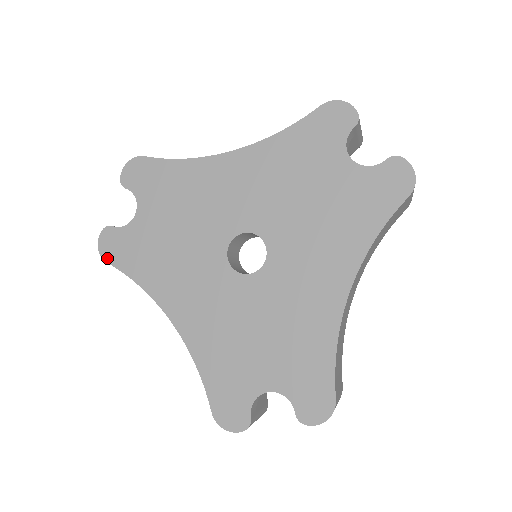
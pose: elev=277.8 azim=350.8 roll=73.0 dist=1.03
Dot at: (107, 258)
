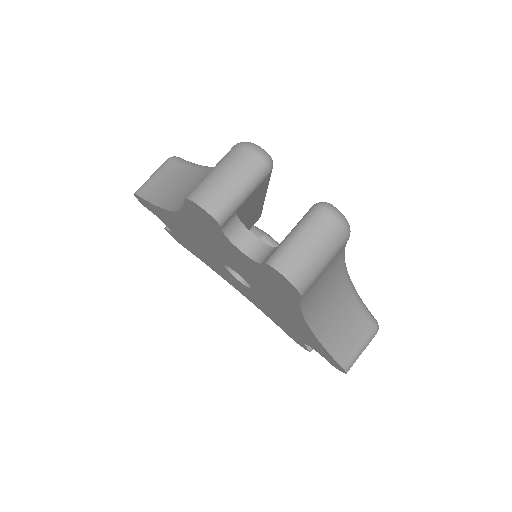
Dot at: occluded
